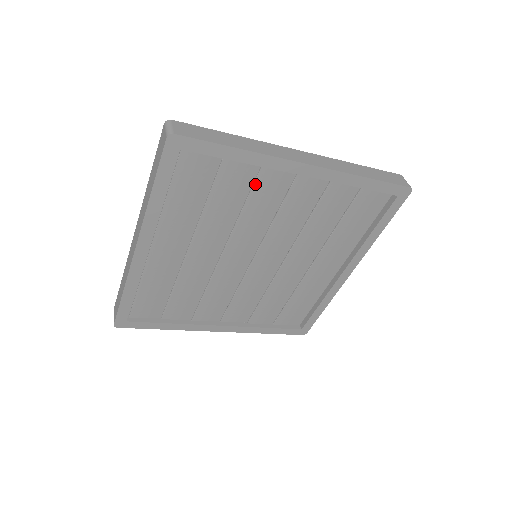
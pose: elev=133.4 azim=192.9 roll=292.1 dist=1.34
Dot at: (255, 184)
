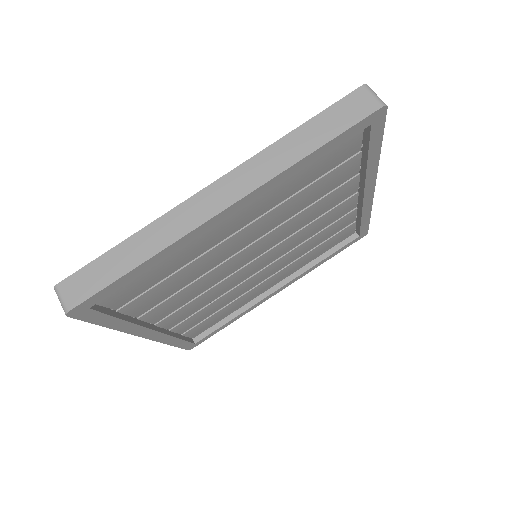
Dot at: (341, 186)
